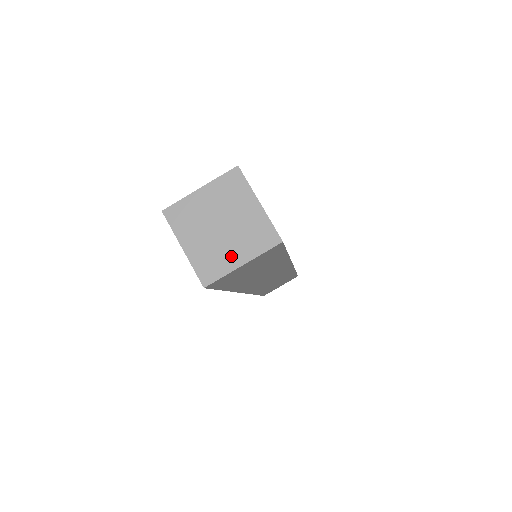
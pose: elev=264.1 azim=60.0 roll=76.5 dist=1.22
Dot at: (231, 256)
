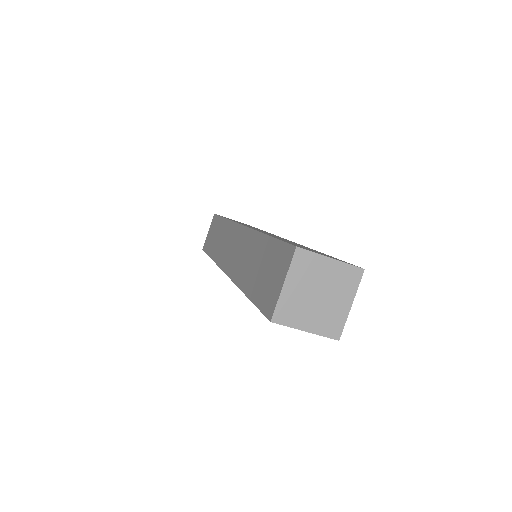
Dot at: (305, 319)
